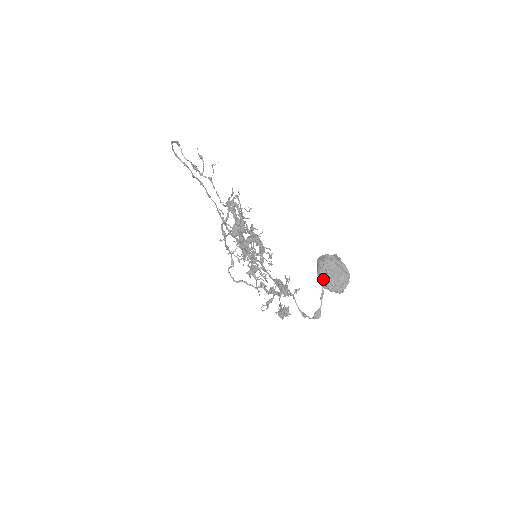
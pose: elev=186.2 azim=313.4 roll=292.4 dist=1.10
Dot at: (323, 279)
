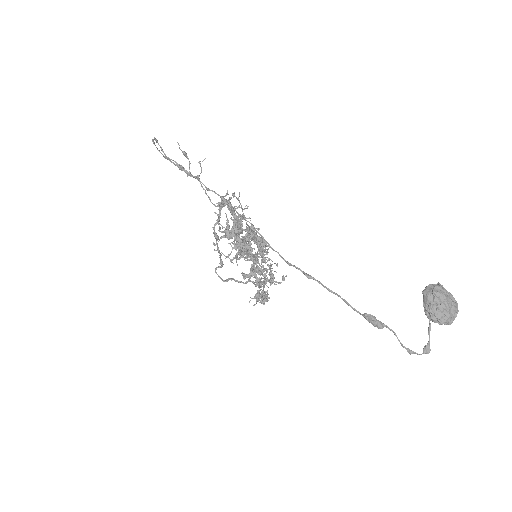
Dot at: (434, 314)
